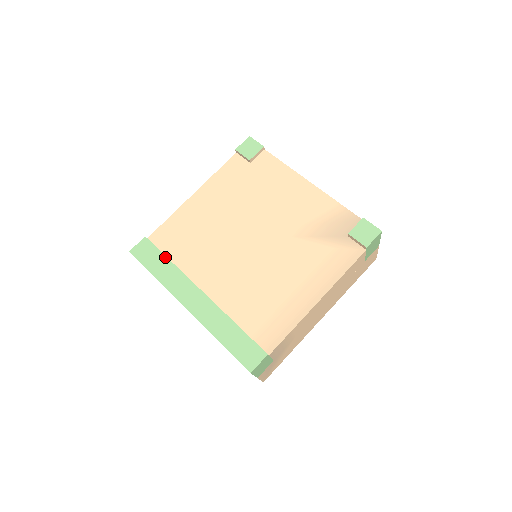
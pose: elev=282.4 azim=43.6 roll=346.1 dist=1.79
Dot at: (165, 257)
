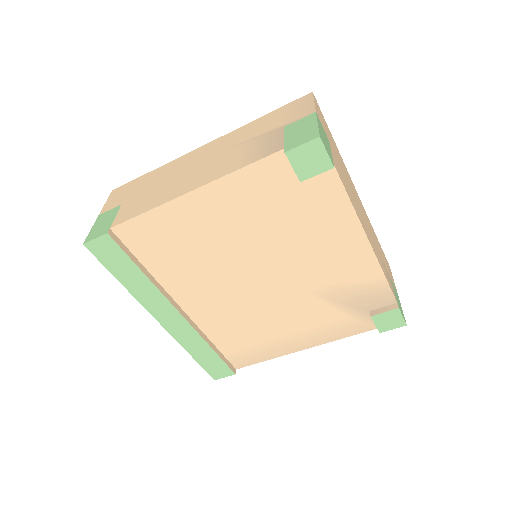
Dot at: (137, 268)
